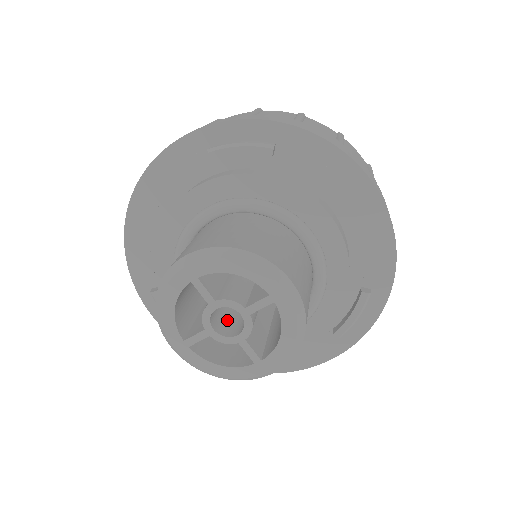
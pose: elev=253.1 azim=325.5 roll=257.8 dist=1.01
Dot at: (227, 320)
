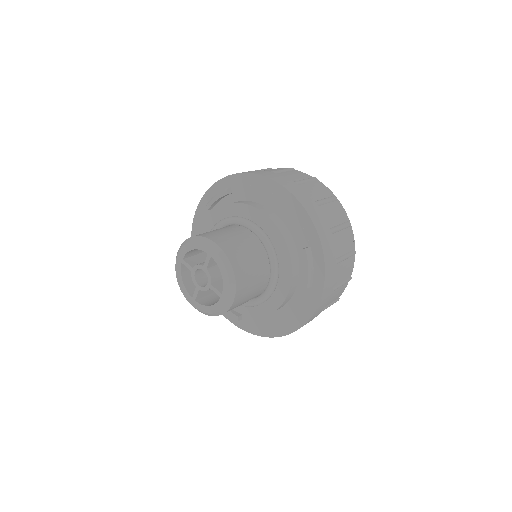
Dot at: occluded
